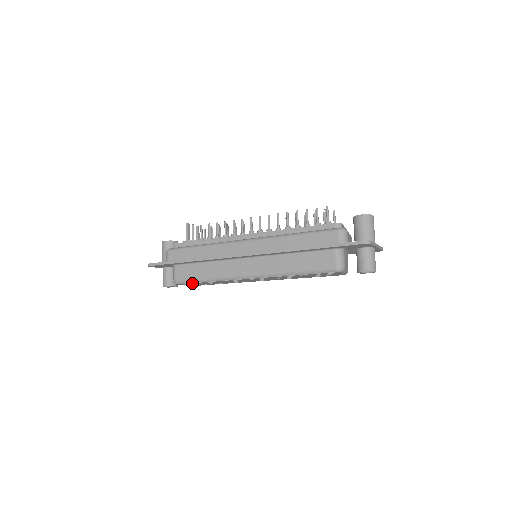
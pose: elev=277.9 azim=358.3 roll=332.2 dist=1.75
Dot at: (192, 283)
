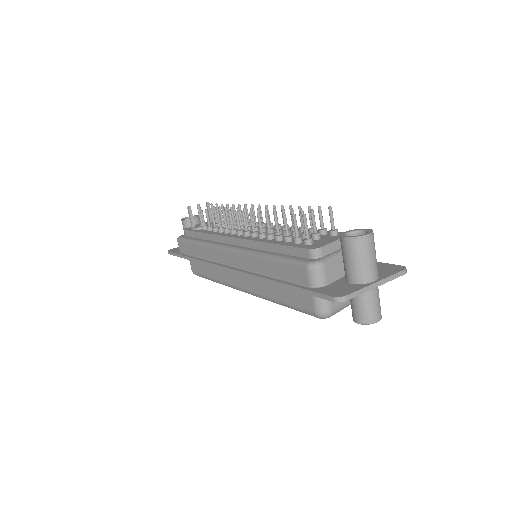
Dot at: occluded
